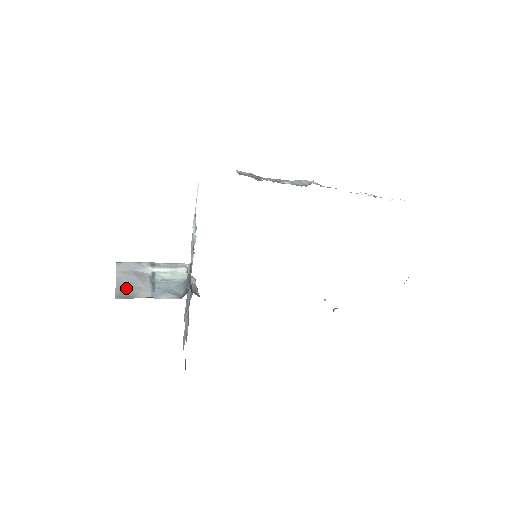
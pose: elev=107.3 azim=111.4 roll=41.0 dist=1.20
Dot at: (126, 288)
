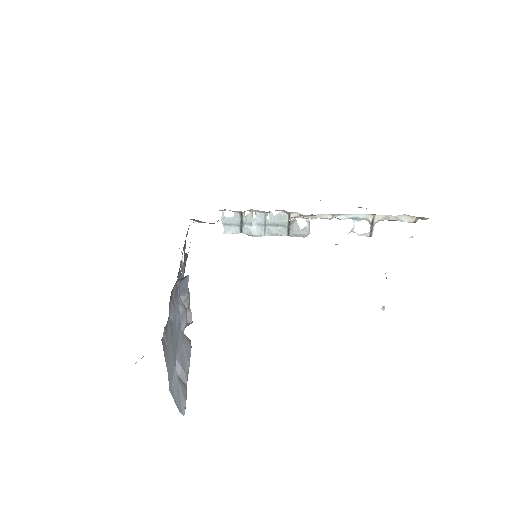
Dot at: occluded
